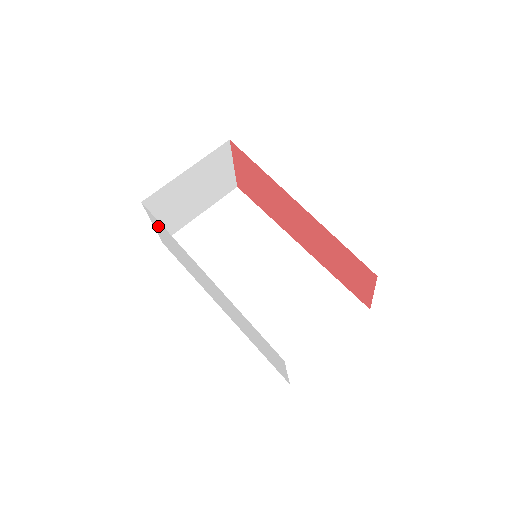
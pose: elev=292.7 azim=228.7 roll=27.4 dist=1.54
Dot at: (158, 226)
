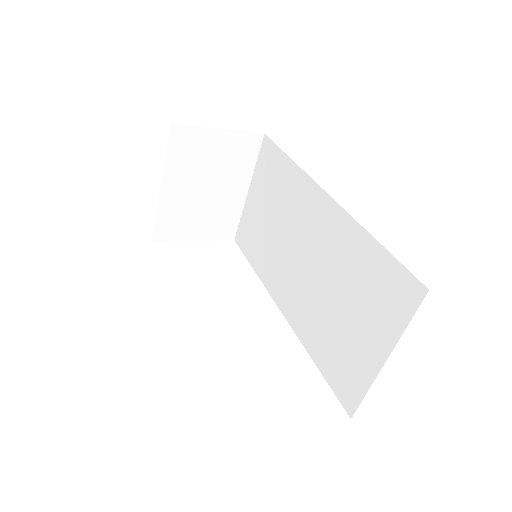
Dot at: occluded
